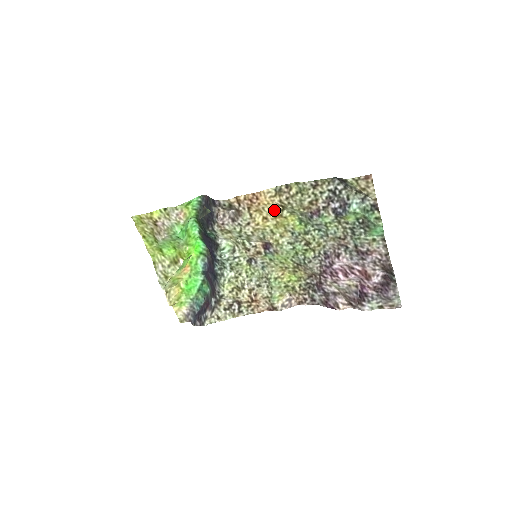
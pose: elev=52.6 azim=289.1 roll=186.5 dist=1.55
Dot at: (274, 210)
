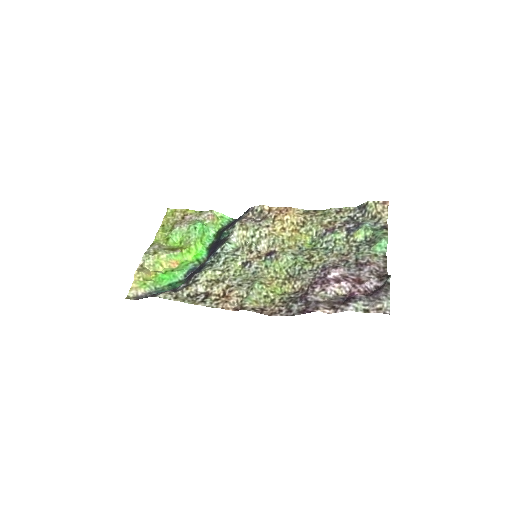
Dot at: (295, 224)
